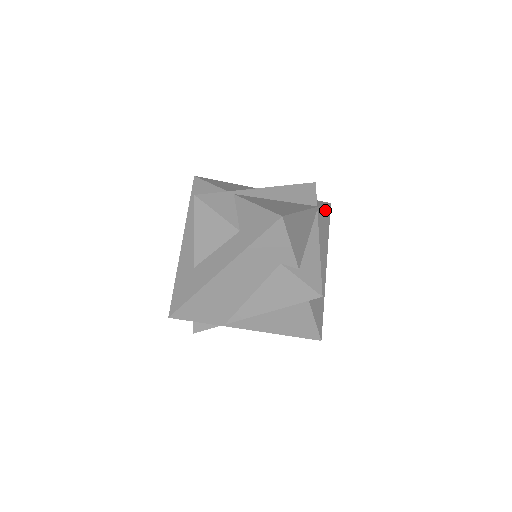
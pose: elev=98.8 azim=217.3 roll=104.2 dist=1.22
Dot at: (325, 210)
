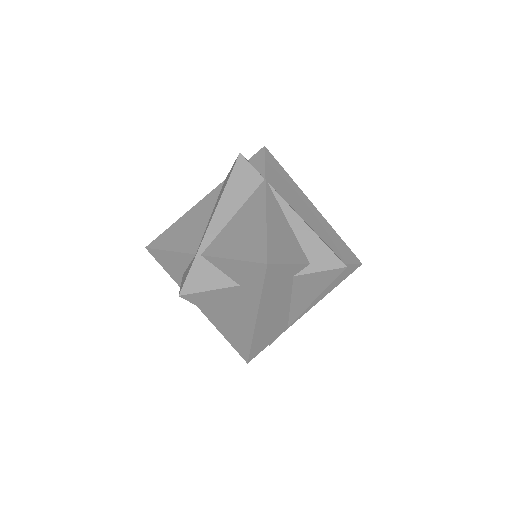
Dot at: (269, 165)
